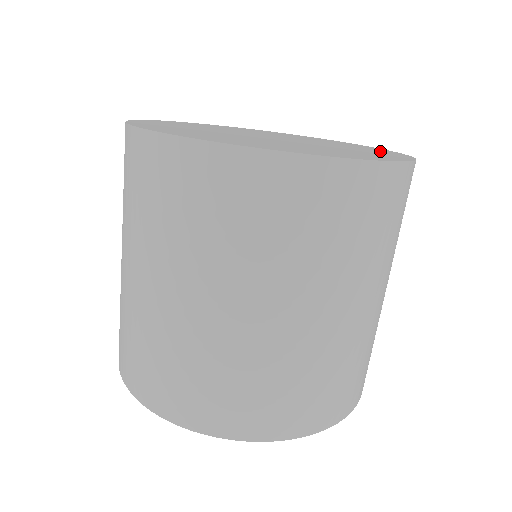
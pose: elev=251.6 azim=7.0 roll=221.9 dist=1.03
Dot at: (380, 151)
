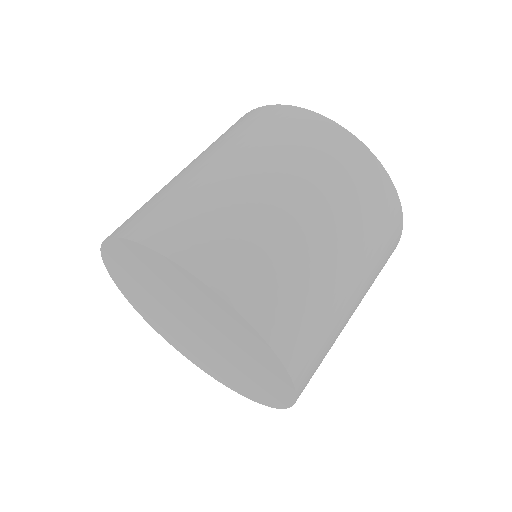
Dot at: occluded
